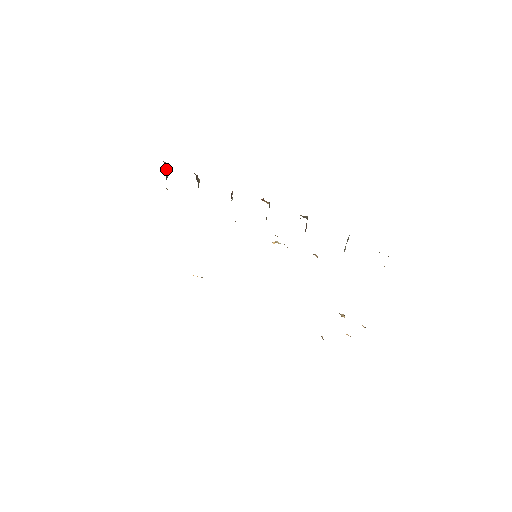
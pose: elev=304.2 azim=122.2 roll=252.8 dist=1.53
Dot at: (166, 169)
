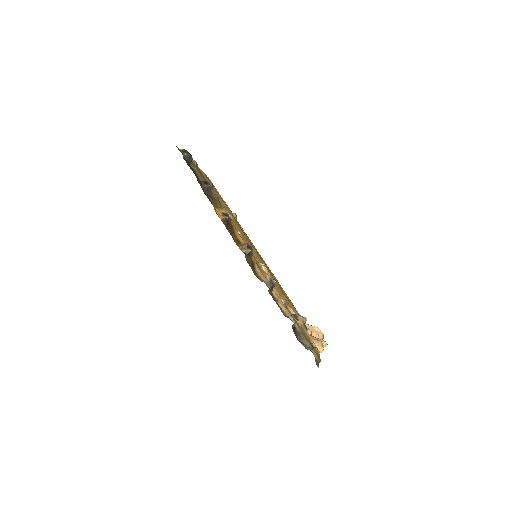
Dot at: (187, 157)
